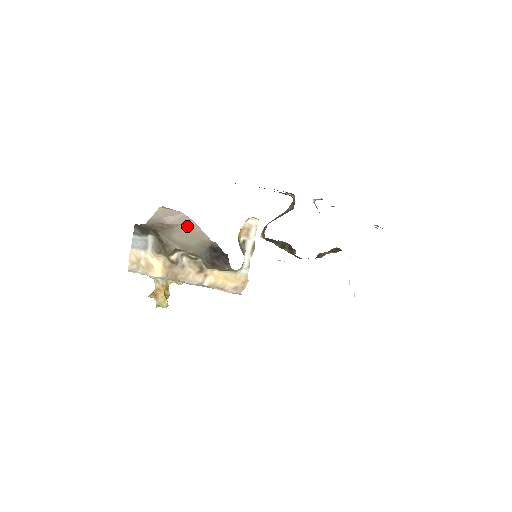
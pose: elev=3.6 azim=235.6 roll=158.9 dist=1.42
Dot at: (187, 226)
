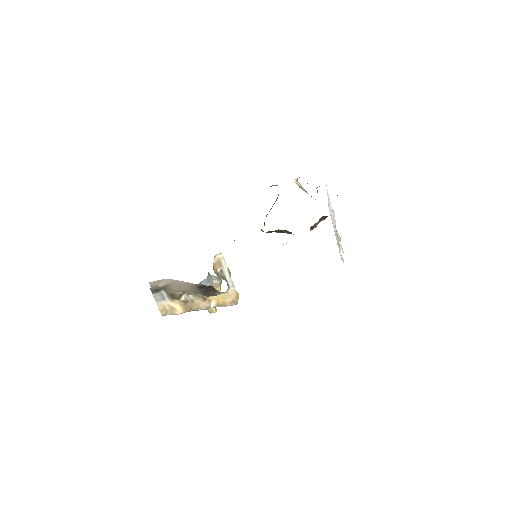
Dot at: (174, 283)
